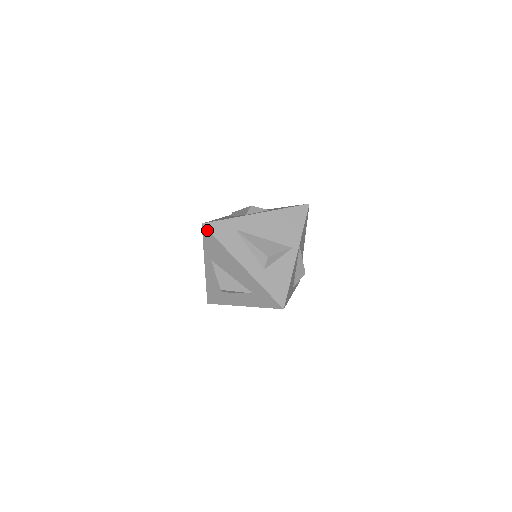
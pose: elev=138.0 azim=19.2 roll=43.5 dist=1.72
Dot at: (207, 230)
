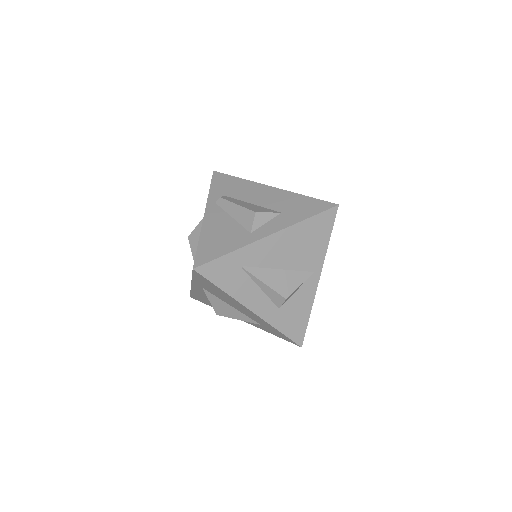
Dot at: (201, 275)
